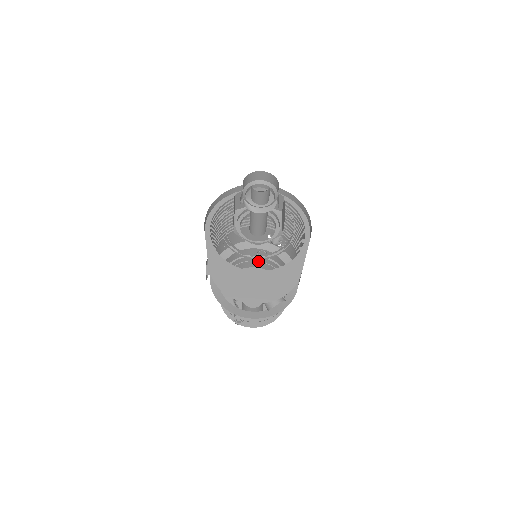
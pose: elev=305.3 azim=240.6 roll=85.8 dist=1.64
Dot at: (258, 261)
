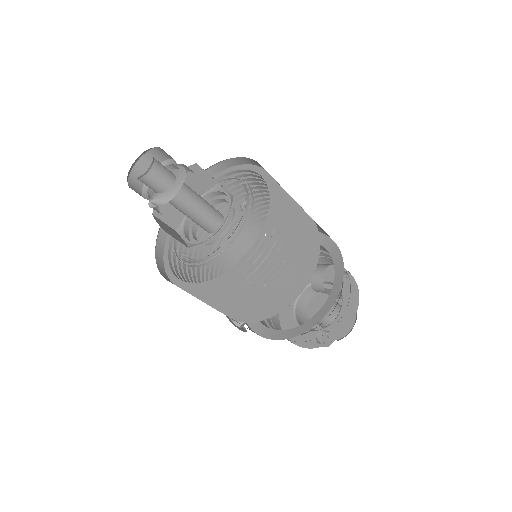
Dot at: occluded
